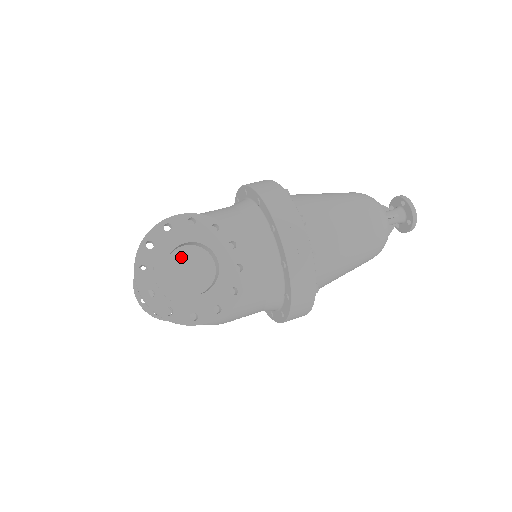
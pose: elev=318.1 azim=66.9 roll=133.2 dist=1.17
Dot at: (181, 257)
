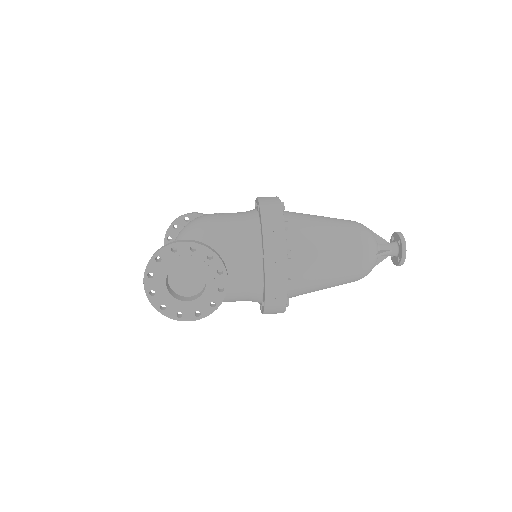
Dot at: (182, 268)
